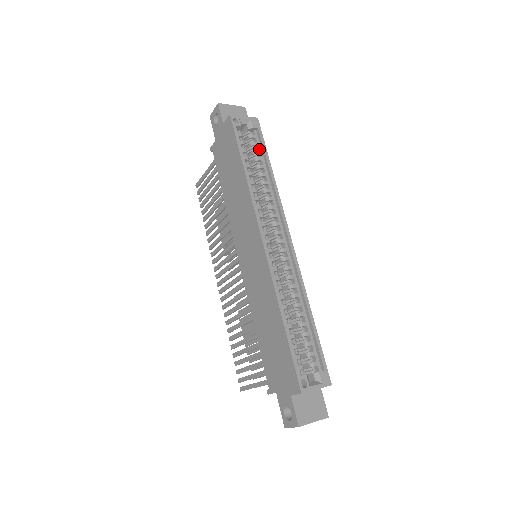
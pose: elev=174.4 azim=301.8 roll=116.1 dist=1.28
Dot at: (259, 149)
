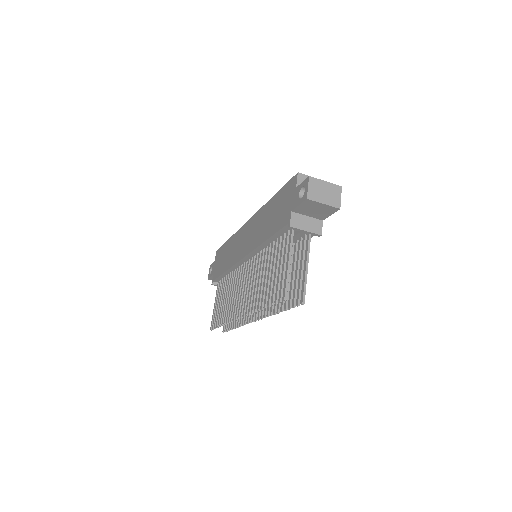
Dot at: occluded
